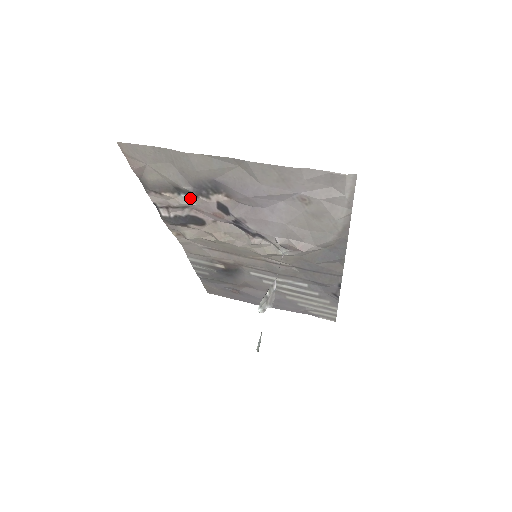
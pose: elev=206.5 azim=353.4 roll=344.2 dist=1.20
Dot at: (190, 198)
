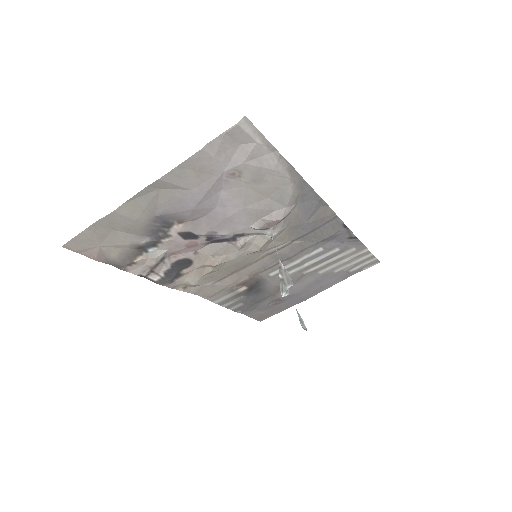
Dot at: (157, 248)
